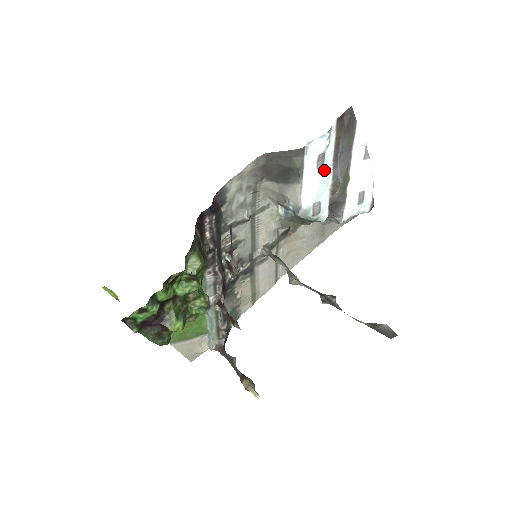
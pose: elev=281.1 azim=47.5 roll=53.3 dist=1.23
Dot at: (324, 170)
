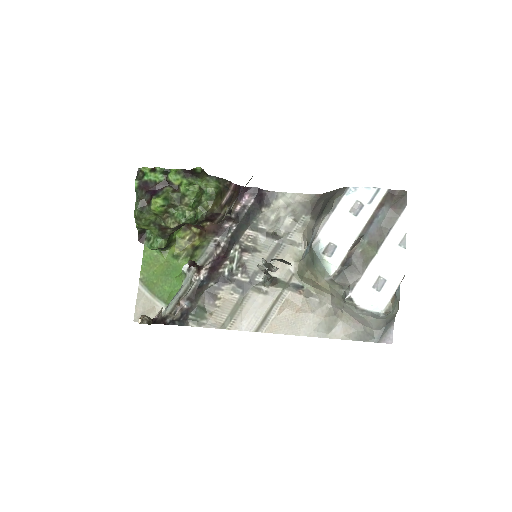
Dot at: (355, 220)
